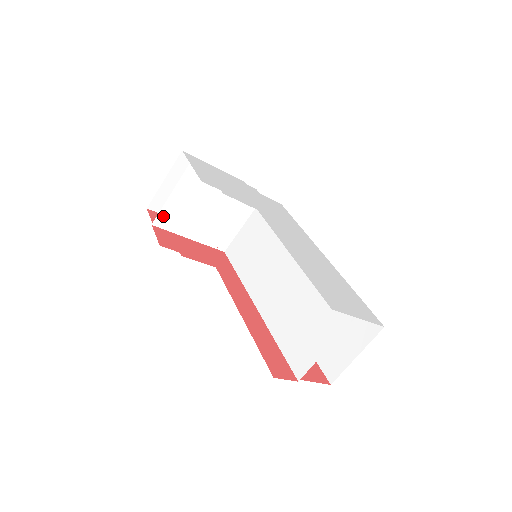
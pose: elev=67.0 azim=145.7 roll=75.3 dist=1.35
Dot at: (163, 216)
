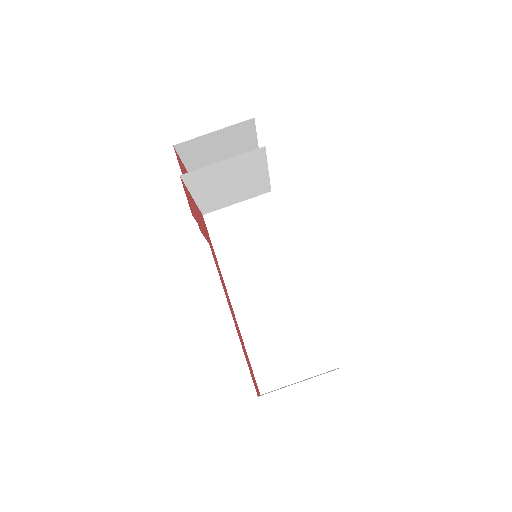
Dot at: (196, 173)
